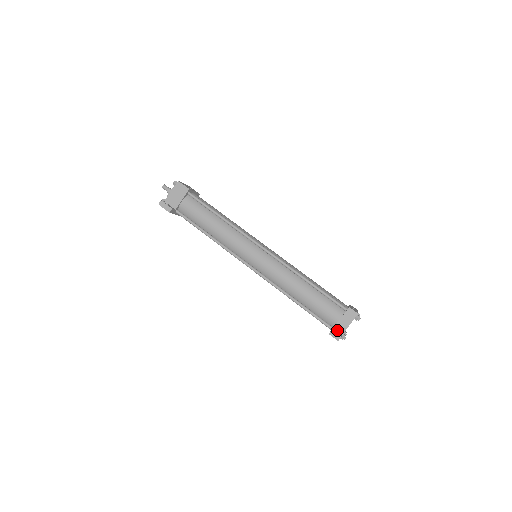
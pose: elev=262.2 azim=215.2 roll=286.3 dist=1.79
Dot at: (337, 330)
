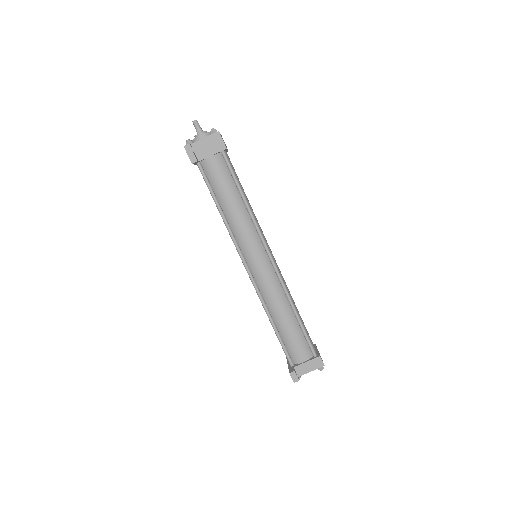
Dot at: (297, 370)
